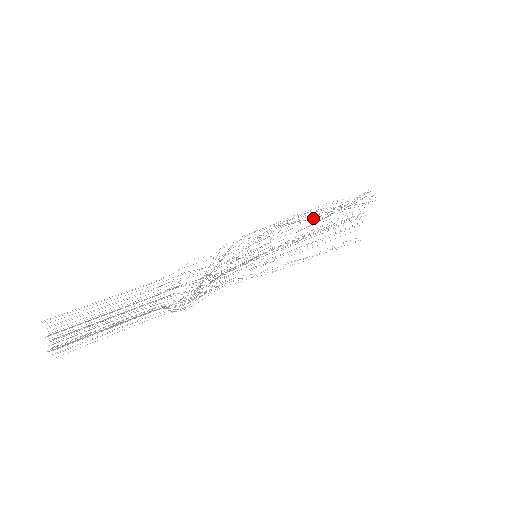
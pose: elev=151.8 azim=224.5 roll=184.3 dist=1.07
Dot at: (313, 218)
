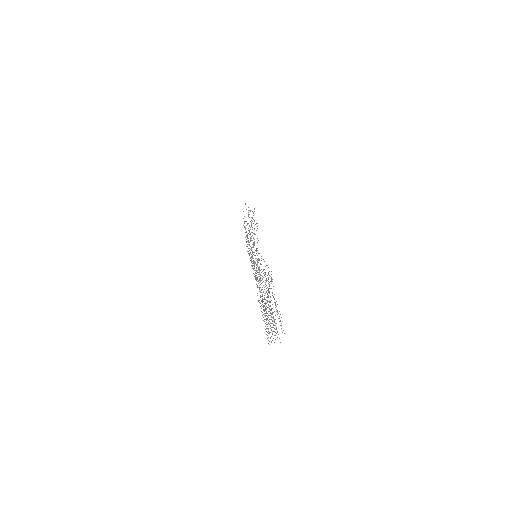
Dot at: occluded
